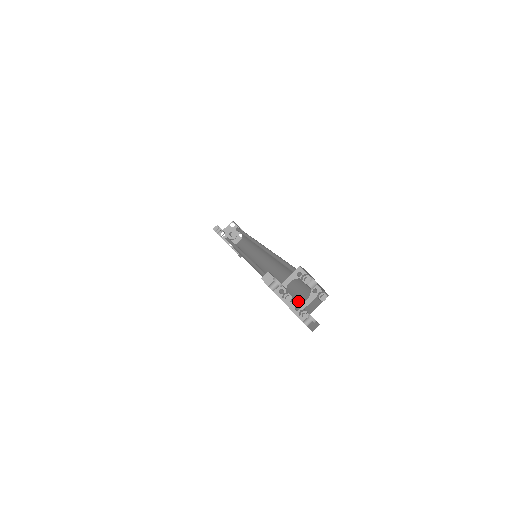
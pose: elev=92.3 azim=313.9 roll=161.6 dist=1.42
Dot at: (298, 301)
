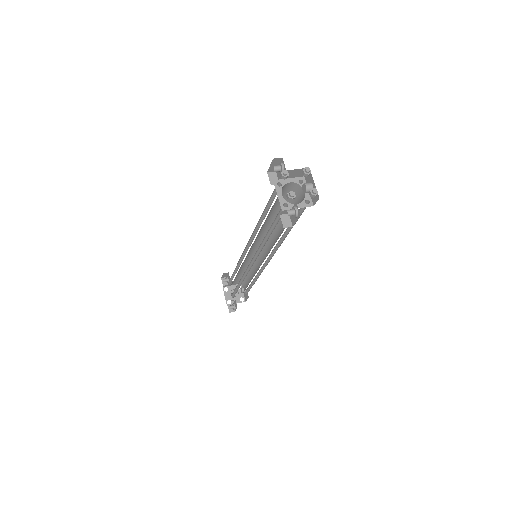
Dot at: (289, 206)
